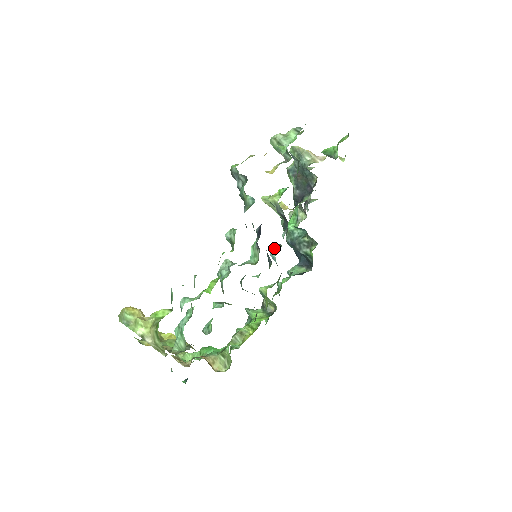
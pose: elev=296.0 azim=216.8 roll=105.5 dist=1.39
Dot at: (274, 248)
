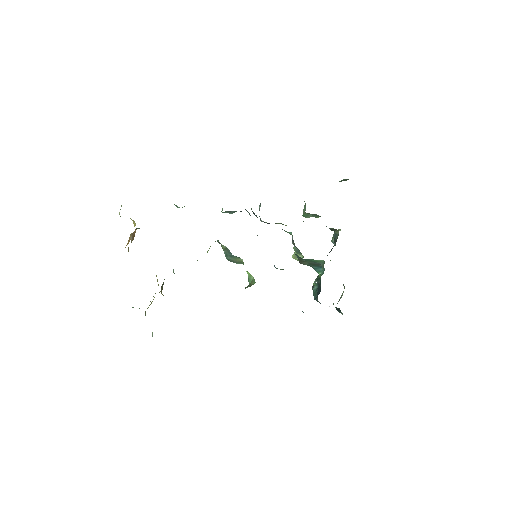
Dot at: occluded
